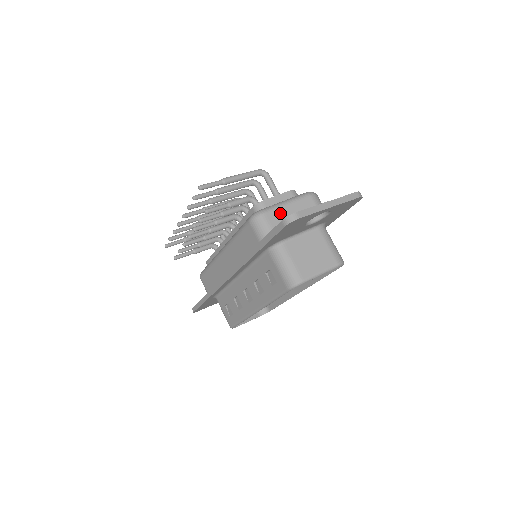
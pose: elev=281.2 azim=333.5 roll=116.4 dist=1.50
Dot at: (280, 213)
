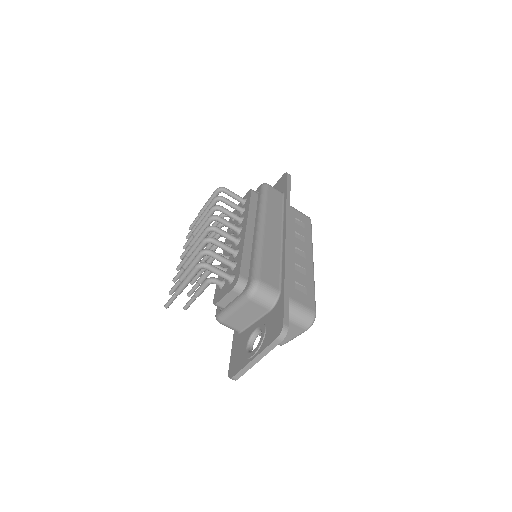
Dot at: (234, 319)
